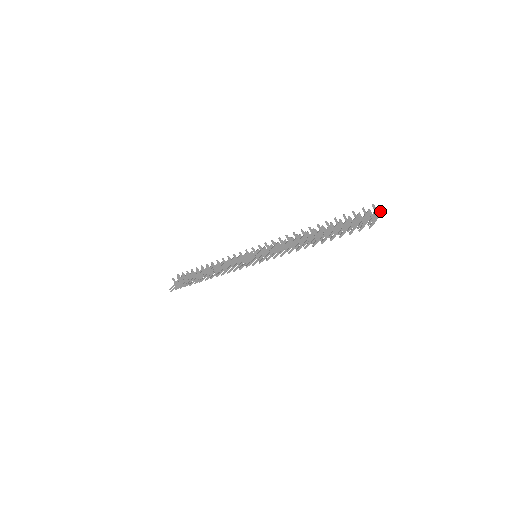
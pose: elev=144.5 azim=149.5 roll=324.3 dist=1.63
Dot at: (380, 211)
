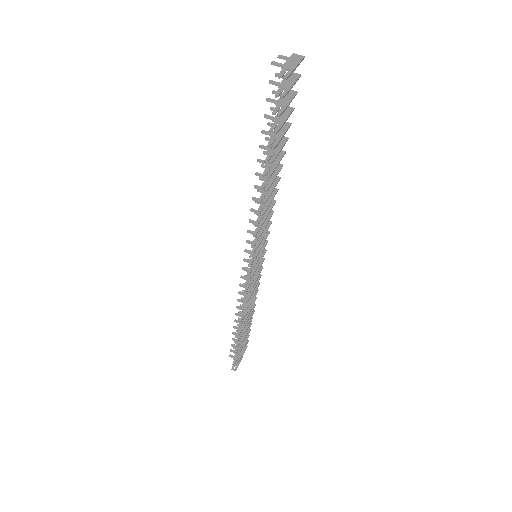
Dot at: (299, 56)
